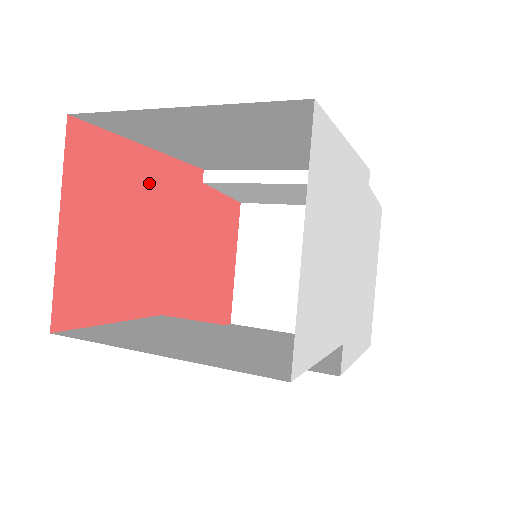
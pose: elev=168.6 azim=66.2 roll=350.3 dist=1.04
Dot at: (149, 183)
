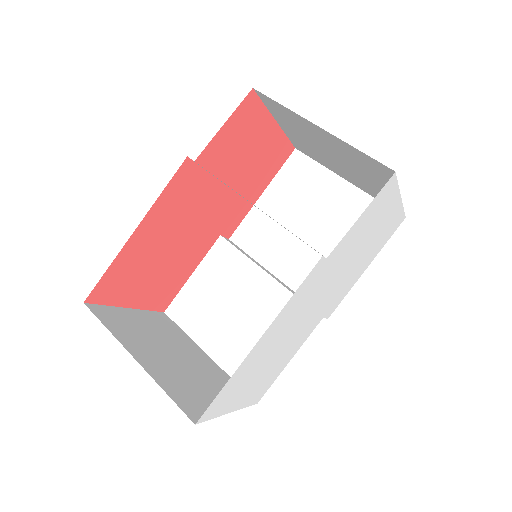
Dot at: (153, 235)
